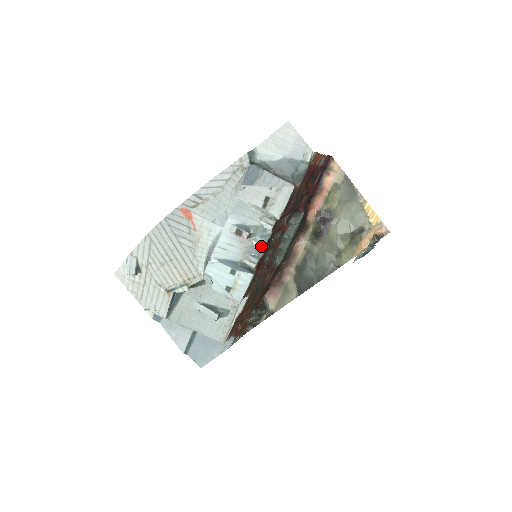
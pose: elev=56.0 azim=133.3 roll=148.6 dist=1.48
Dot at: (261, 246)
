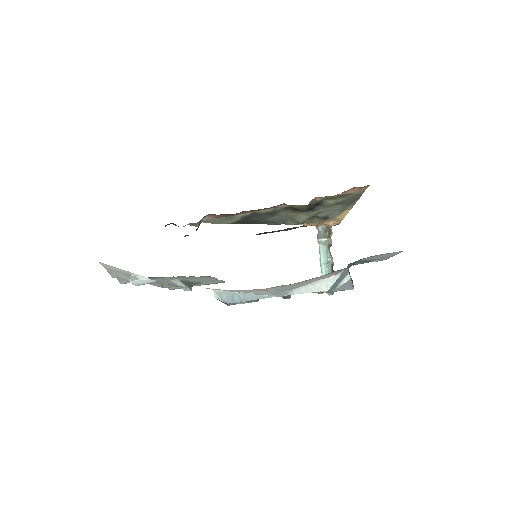
Dot at: occluded
